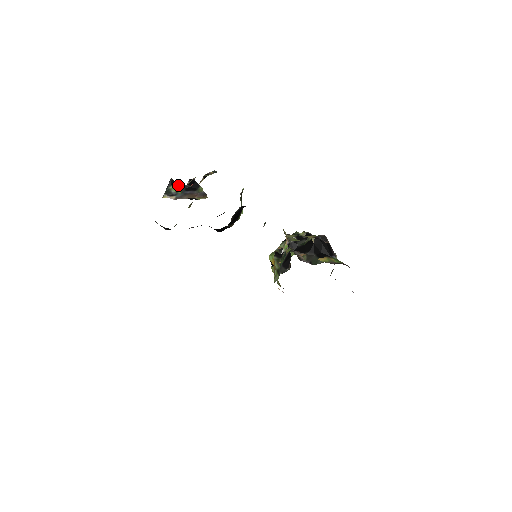
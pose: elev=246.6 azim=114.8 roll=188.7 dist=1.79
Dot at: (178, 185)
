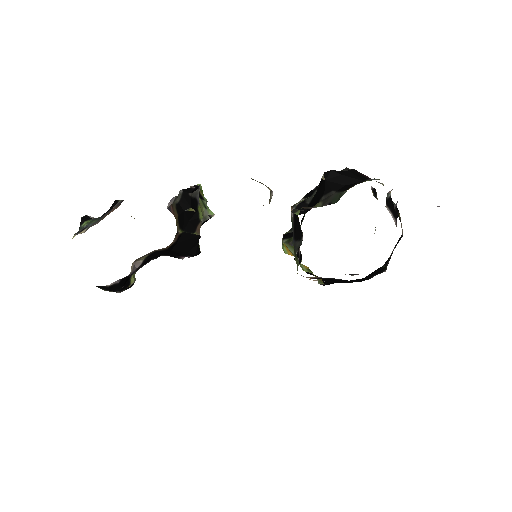
Dot at: (95, 218)
